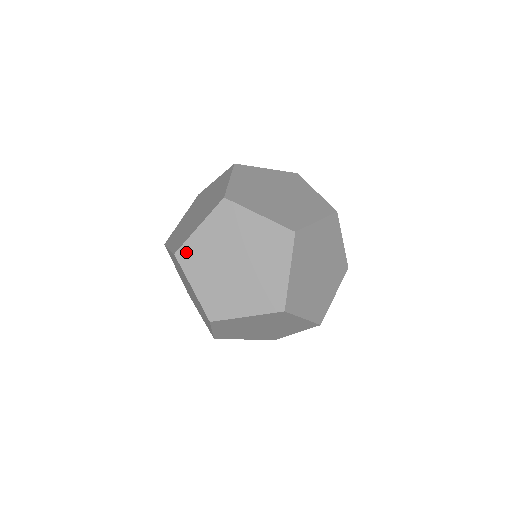
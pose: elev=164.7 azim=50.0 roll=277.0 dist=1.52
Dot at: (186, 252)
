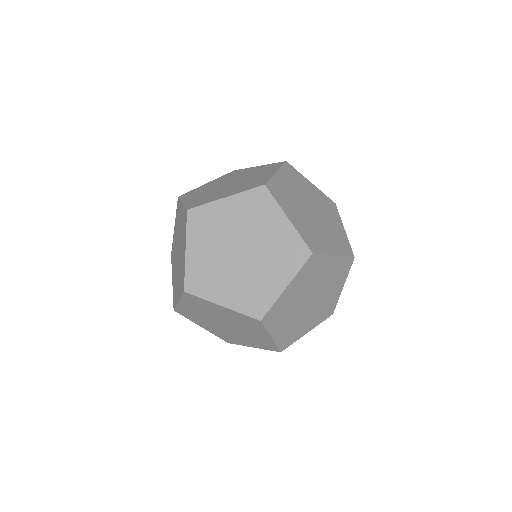
Dot at: (200, 214)
